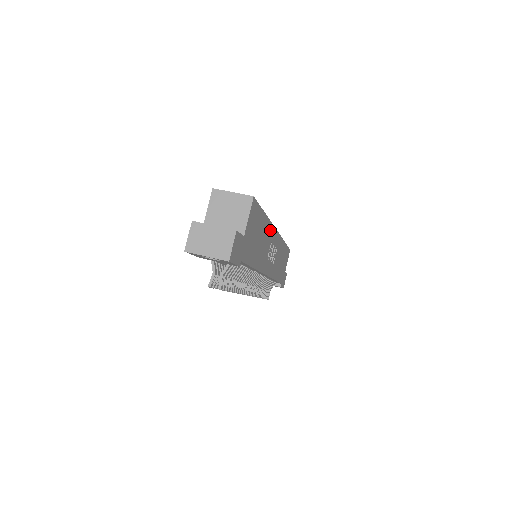
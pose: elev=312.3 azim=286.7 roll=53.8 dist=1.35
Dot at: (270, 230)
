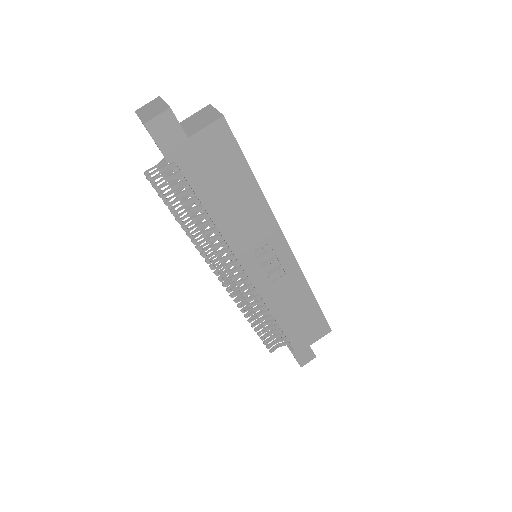
Dot at: (267, 219)
